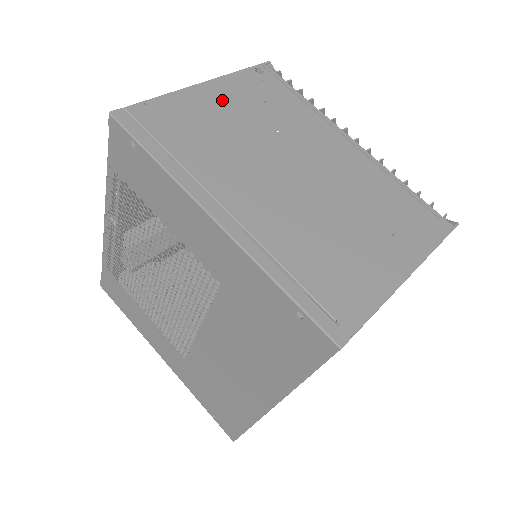
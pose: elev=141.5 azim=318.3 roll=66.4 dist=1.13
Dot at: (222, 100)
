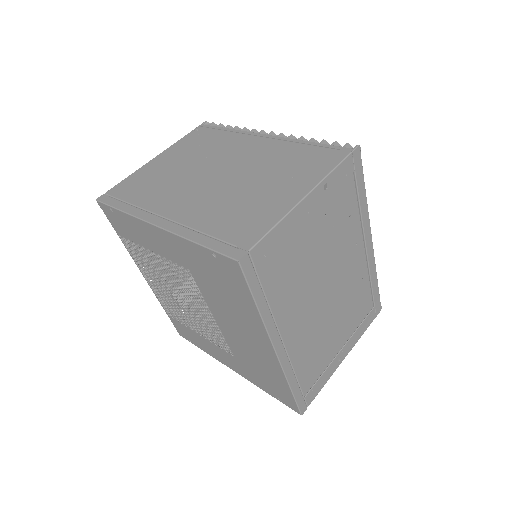
Dot at: (168, 159)
